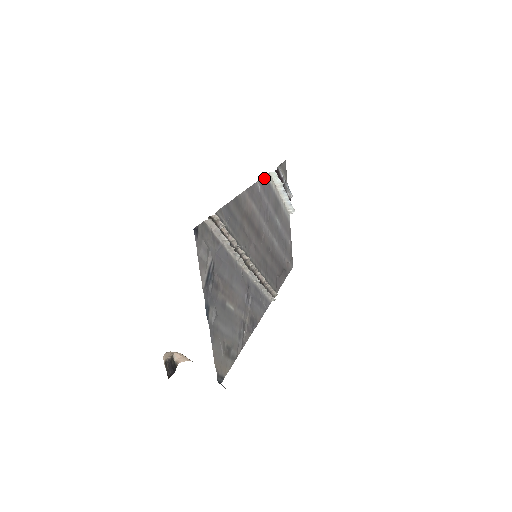
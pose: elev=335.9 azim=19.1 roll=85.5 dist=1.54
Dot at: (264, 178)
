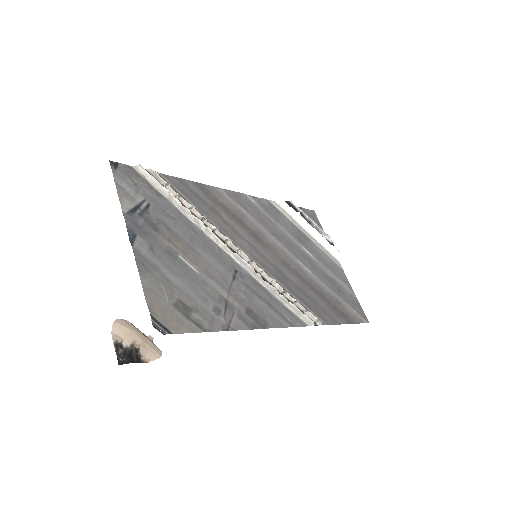
Dot at: (264, 201)
